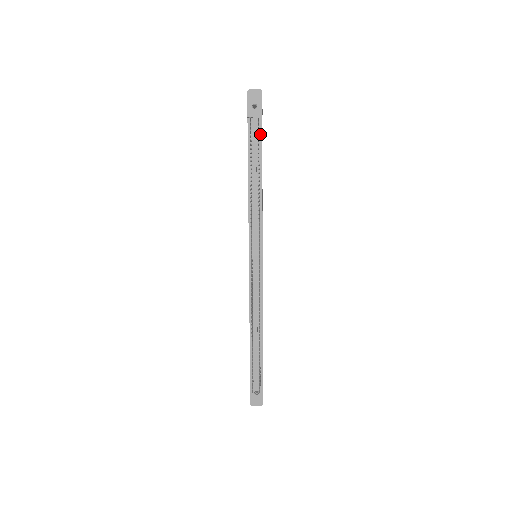
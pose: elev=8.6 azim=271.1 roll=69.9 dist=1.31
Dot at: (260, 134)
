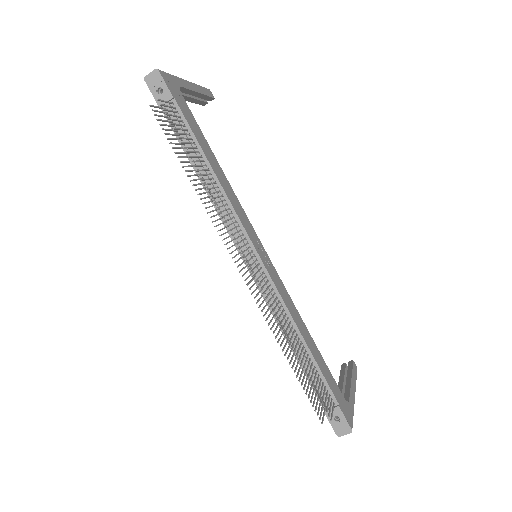
Dot at: (182, 117)
